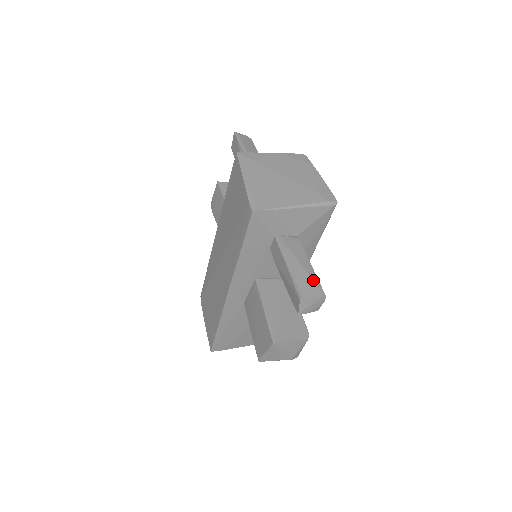
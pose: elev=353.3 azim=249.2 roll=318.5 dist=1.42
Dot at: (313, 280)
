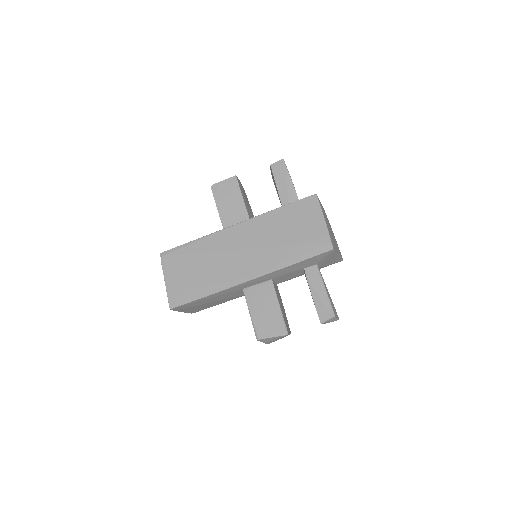
Dot at: occluded
